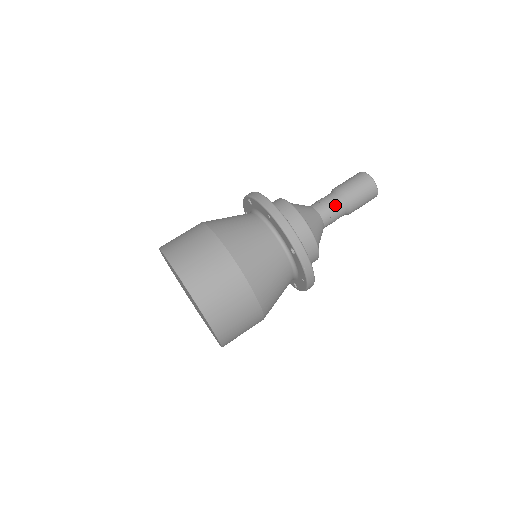
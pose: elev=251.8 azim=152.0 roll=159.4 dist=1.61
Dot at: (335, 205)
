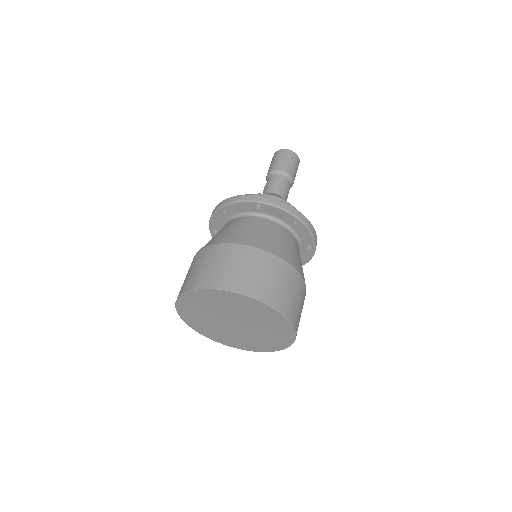
Dot at: (288, 188)
